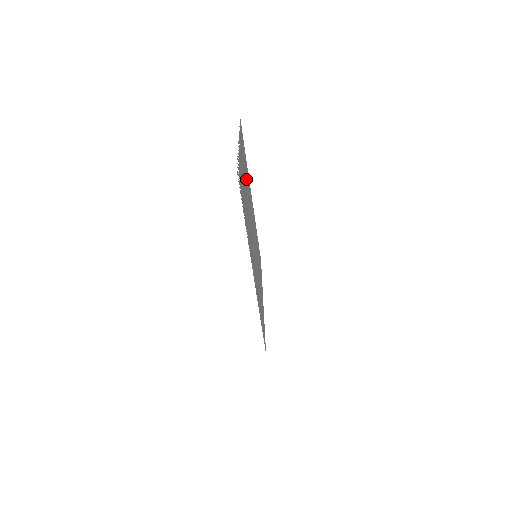
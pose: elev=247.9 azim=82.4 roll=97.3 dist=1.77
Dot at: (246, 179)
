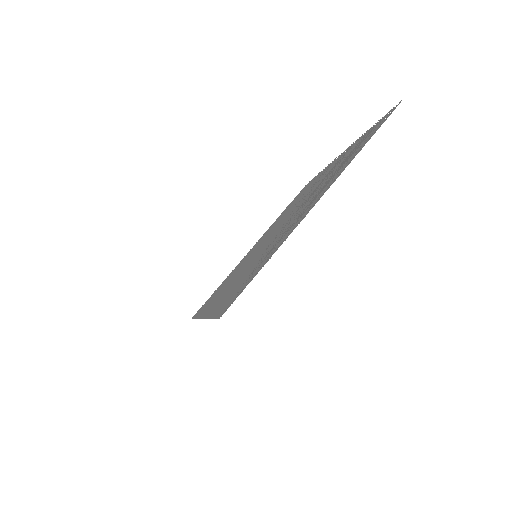
Dot at: occluded
